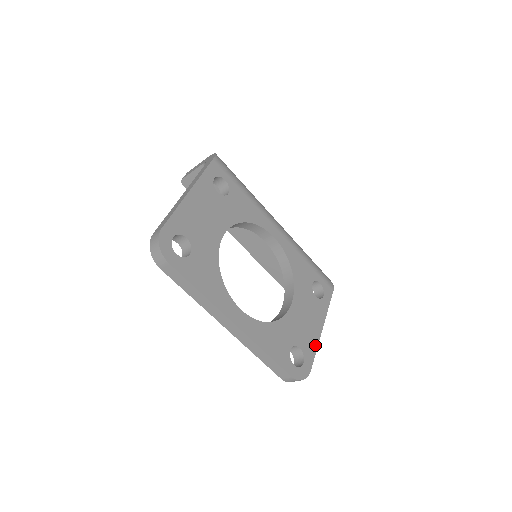
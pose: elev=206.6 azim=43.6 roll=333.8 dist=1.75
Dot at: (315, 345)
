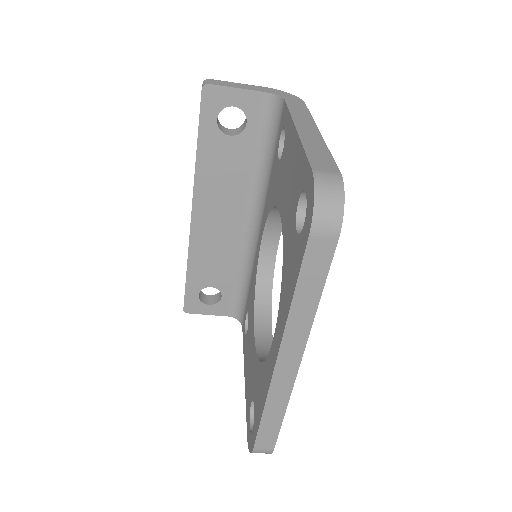
Dot at: occluded
